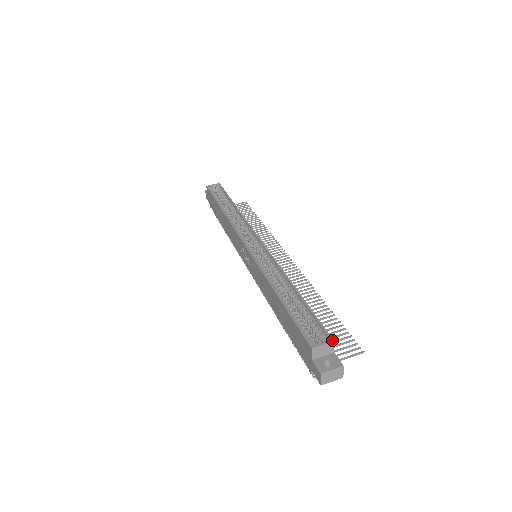
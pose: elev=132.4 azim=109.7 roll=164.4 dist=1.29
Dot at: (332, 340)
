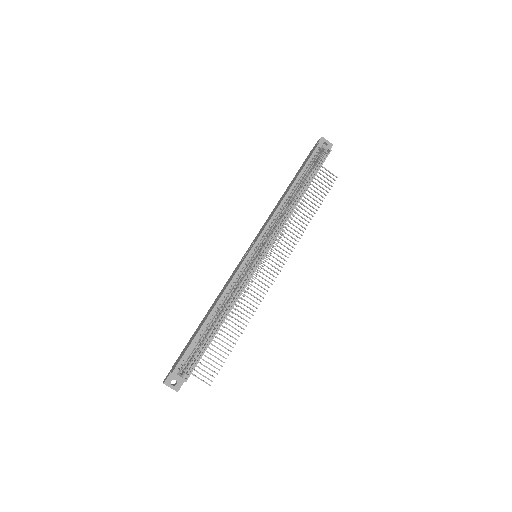
Dot at: (186, 381)
